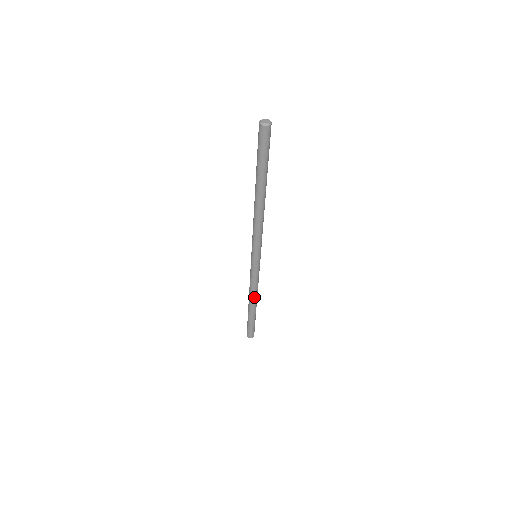
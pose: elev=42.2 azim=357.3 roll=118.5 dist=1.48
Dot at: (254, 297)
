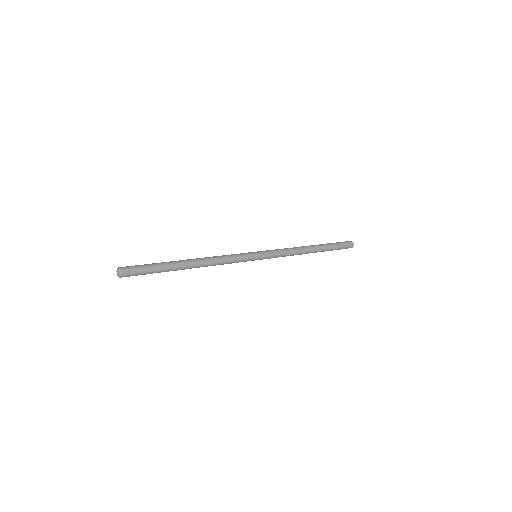
Dot at: (301, 254)
